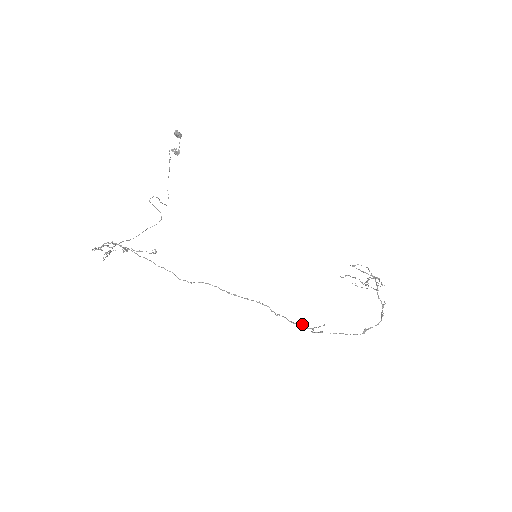
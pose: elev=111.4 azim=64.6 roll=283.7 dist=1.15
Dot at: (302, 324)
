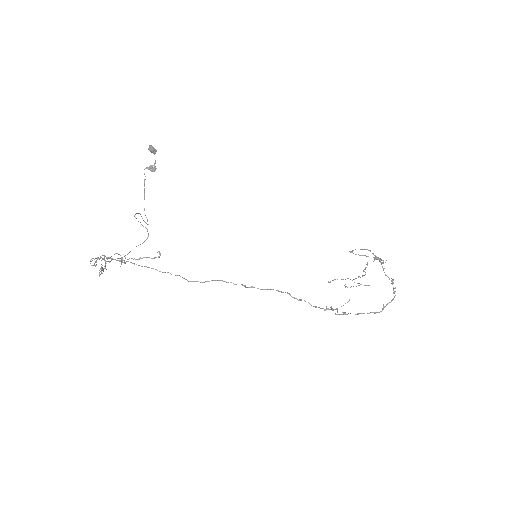
Dot at: (326, 306)
